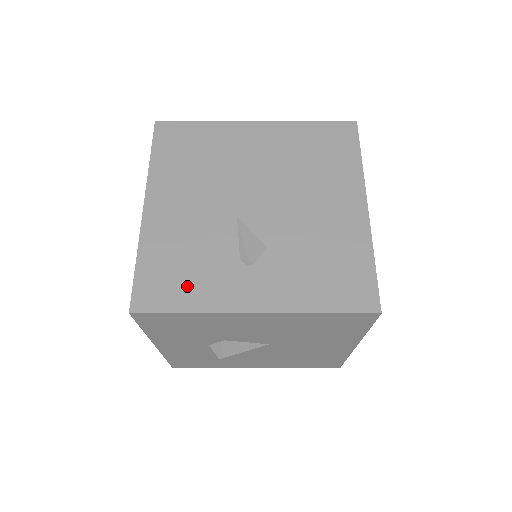
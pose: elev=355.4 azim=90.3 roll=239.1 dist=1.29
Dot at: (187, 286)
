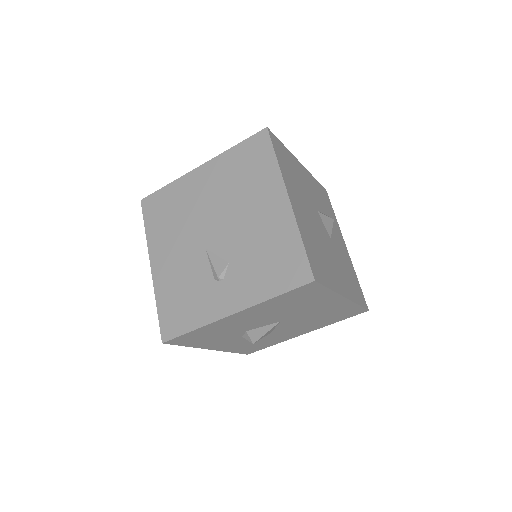
Dot at: (189, 312)
